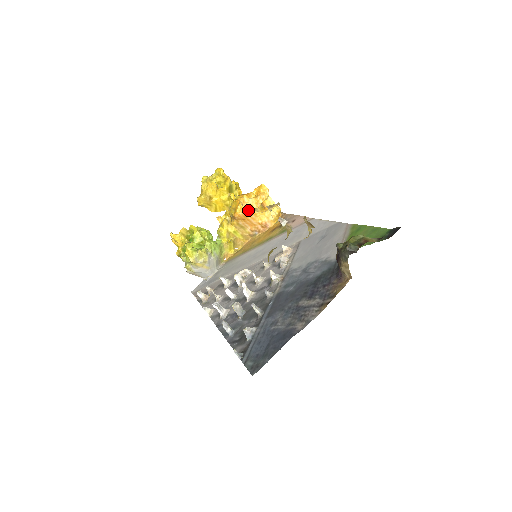
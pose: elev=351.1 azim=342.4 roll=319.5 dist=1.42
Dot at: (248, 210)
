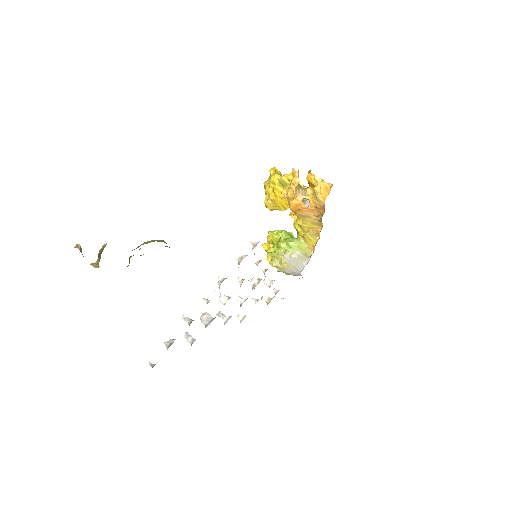
Dot at: (294, 200)
